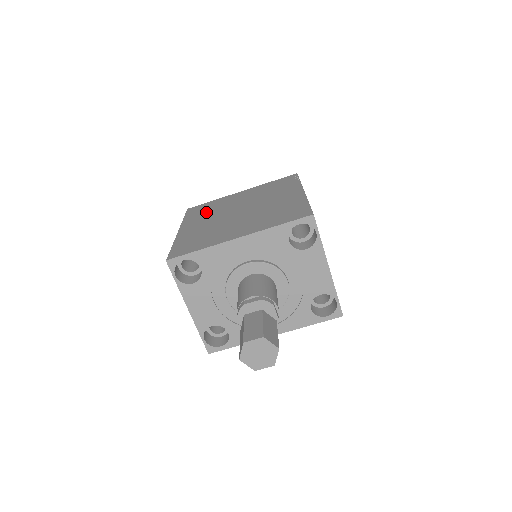
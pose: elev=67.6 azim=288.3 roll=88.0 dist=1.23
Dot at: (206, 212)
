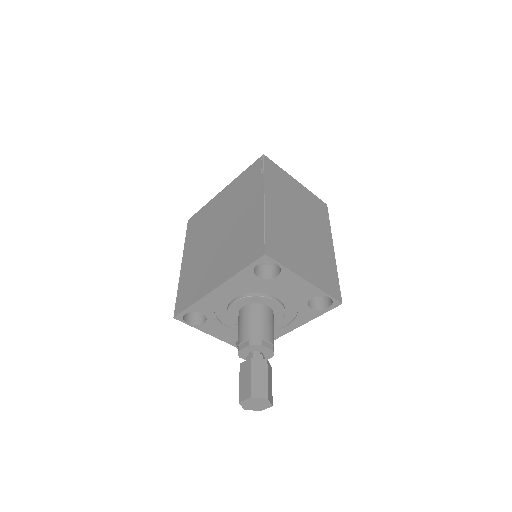
Dot at: (198, 231)
